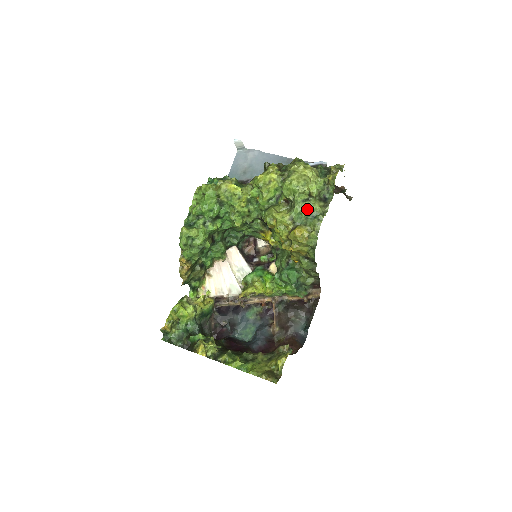
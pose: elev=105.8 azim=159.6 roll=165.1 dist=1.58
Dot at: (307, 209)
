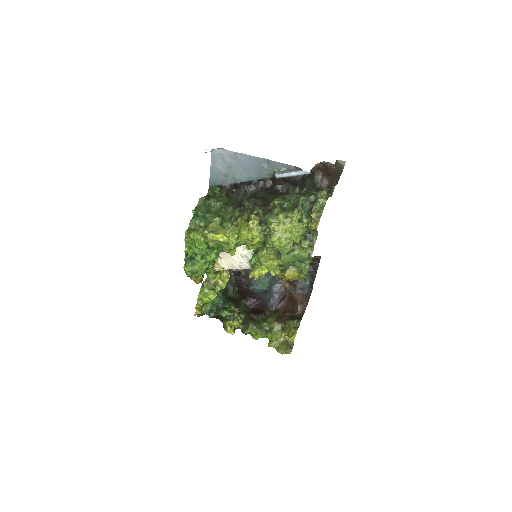
Dot at: (293, 259)
